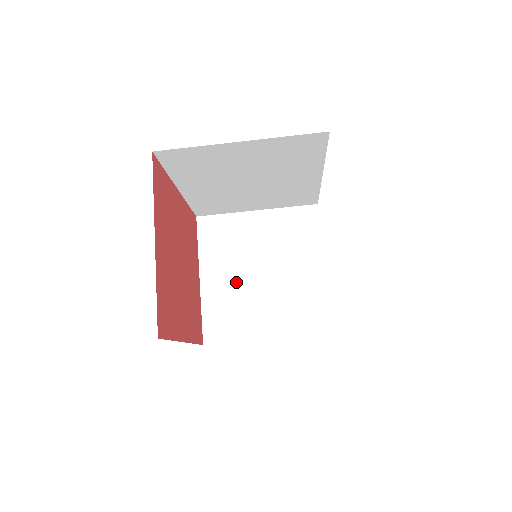
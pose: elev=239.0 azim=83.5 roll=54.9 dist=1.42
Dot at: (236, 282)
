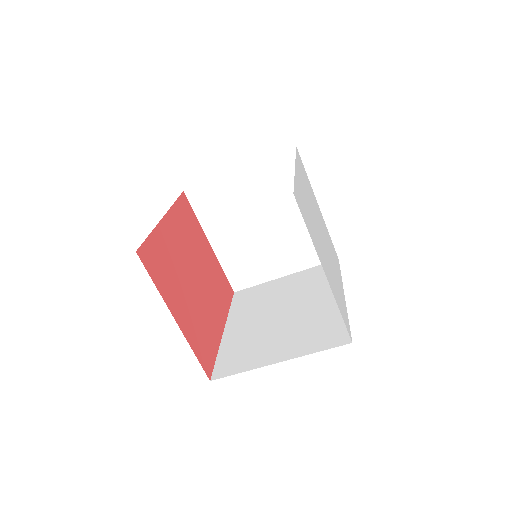
Dot at: (243, 239)
